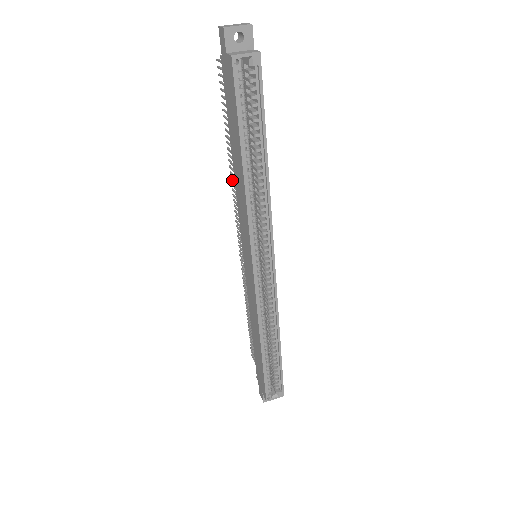
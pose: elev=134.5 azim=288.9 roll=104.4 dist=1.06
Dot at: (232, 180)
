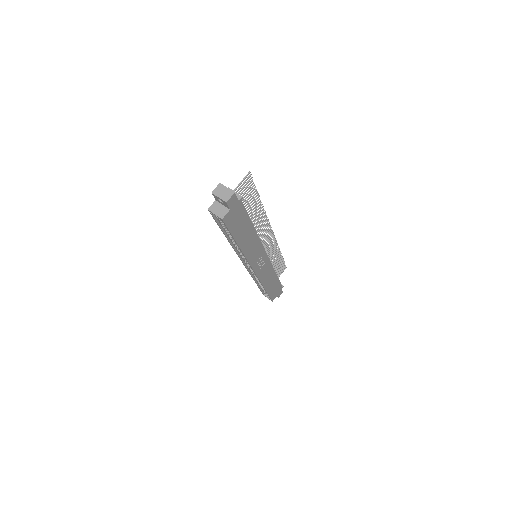
Dot at: (261, 216)
